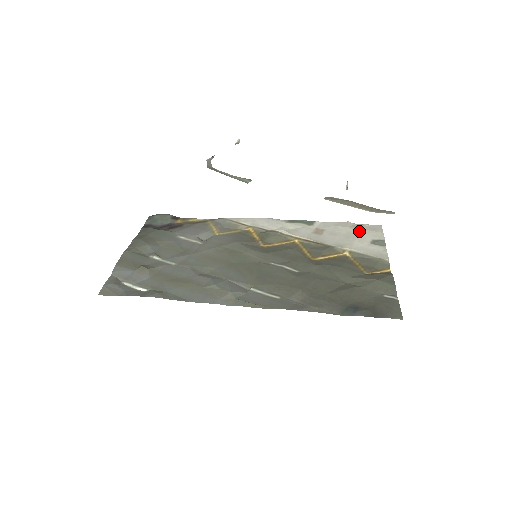
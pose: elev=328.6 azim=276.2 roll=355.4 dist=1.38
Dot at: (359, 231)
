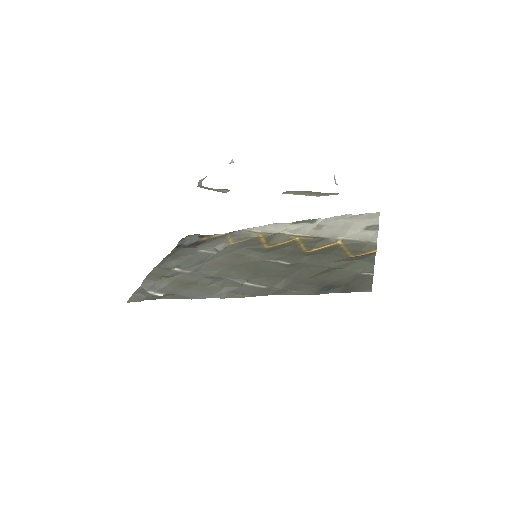
Dot at: (355, 220)
